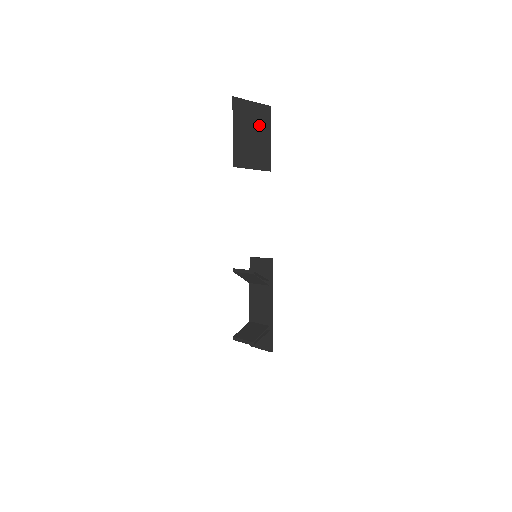
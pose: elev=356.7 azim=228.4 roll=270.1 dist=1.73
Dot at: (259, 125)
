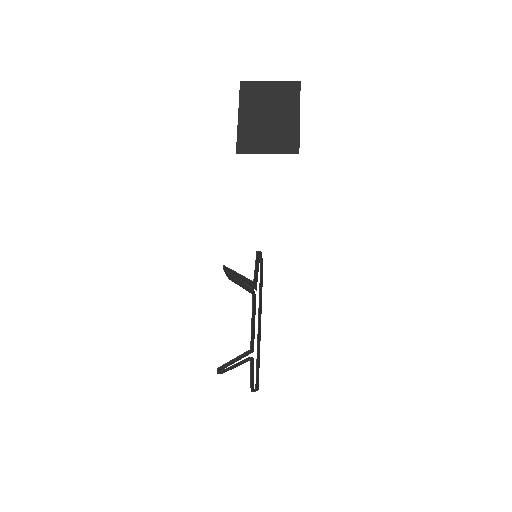
Dot at: (281, 104)
